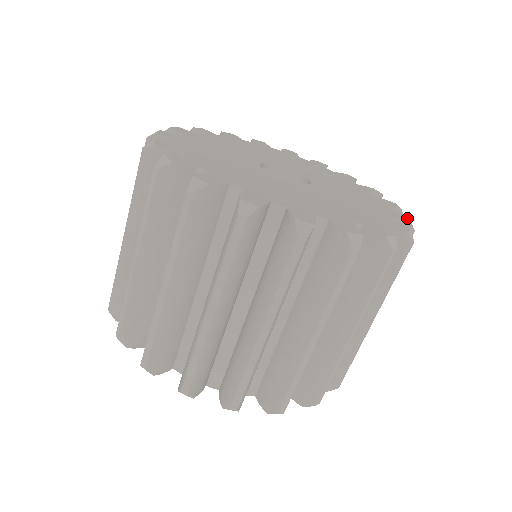
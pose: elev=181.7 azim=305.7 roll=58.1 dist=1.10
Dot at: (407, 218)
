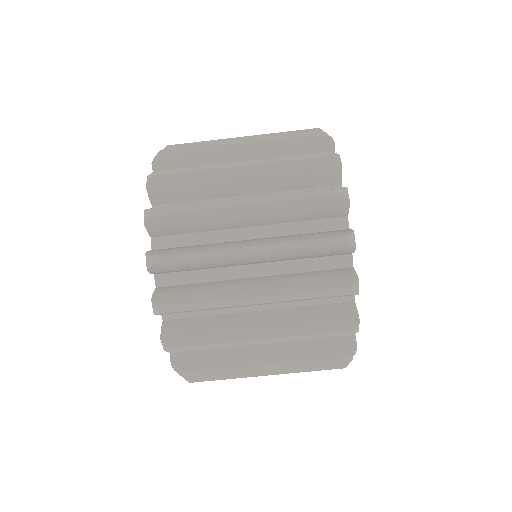
Dot at: occluded
